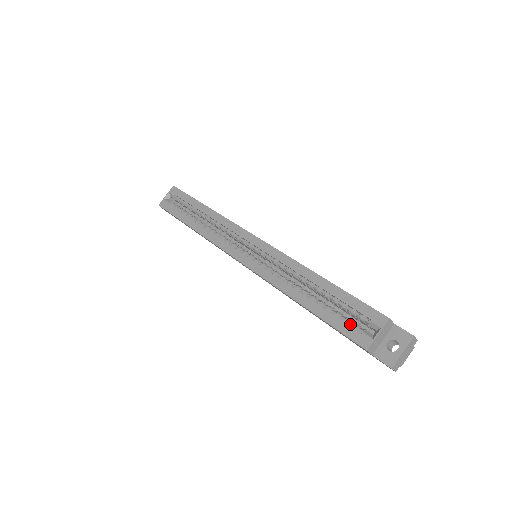
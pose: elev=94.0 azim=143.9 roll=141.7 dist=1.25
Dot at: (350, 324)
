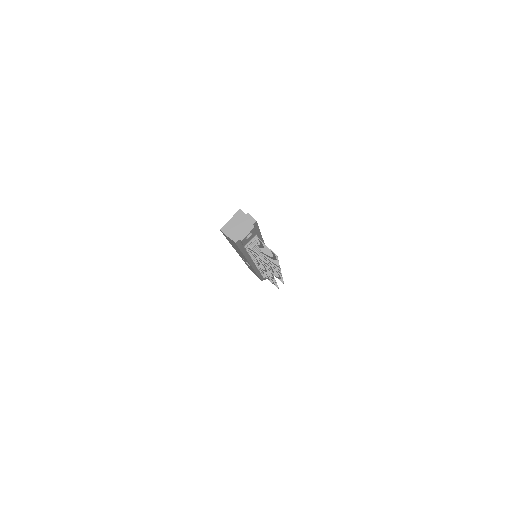
Dot at: occluded
